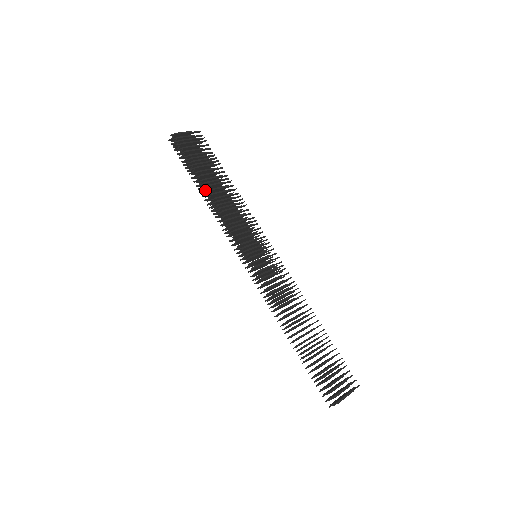
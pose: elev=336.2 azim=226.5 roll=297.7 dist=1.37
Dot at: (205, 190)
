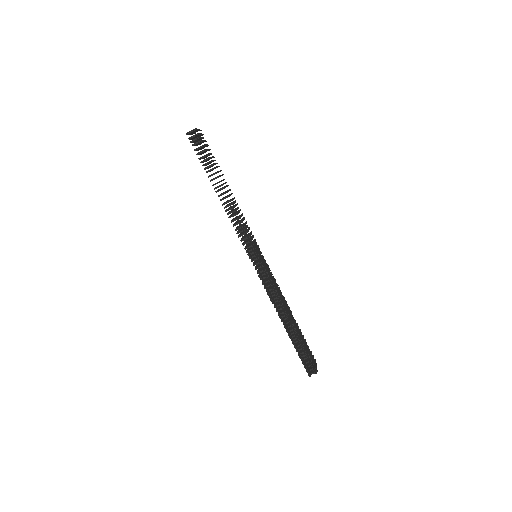
Dot at: (220, 190)
